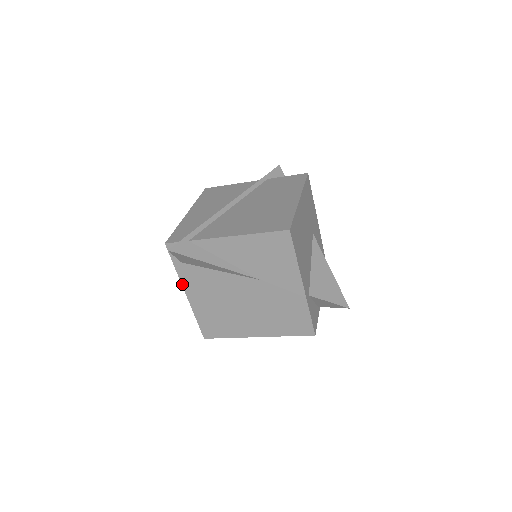
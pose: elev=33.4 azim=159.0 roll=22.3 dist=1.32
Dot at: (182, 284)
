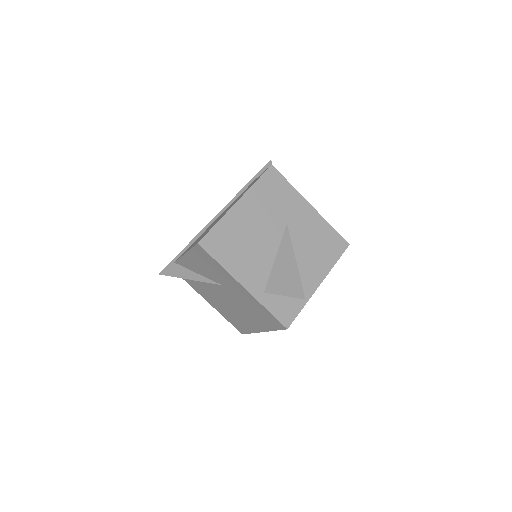
Dot at: occluded
